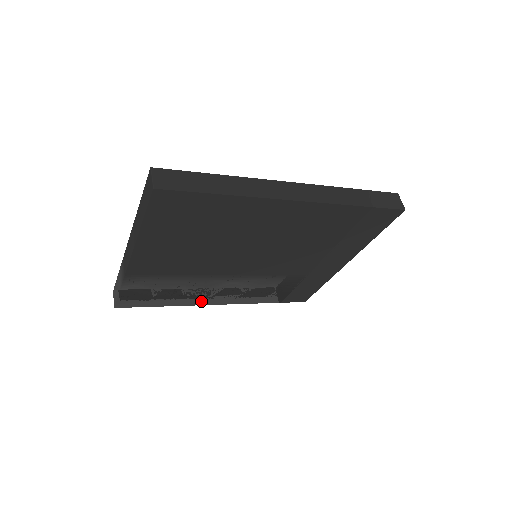
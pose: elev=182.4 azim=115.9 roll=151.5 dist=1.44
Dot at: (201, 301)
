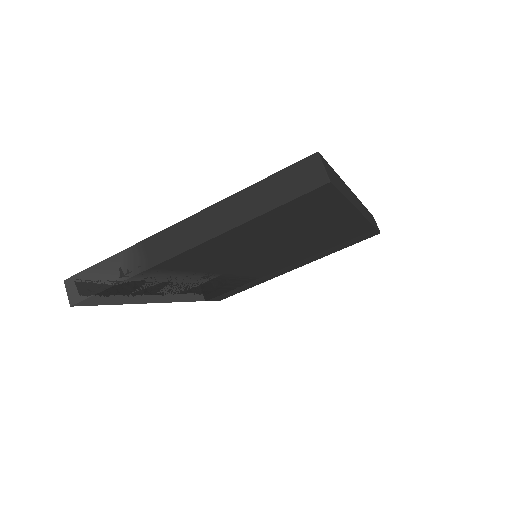
Dot at: (158, 299)
